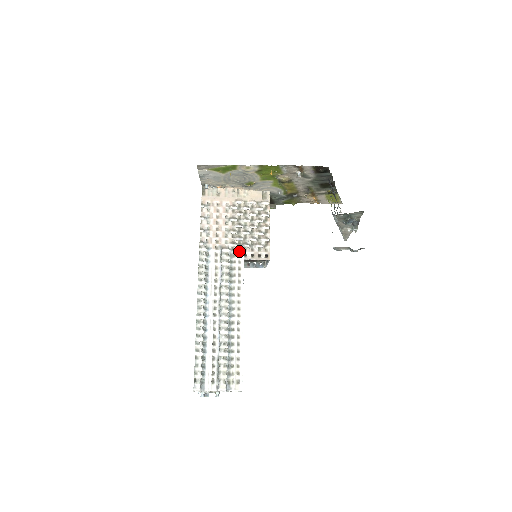
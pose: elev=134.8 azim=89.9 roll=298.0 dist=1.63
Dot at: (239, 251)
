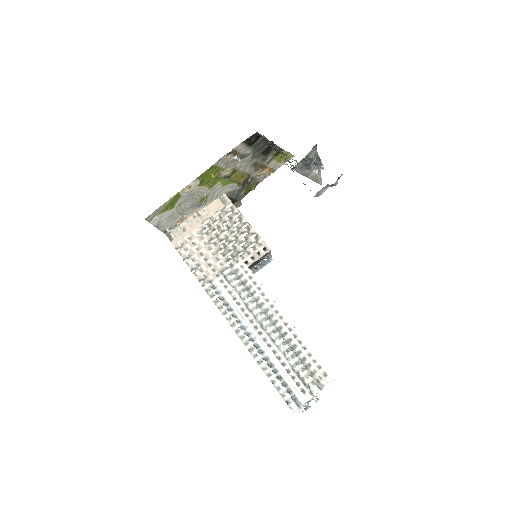
Dot at: (238, 263)
